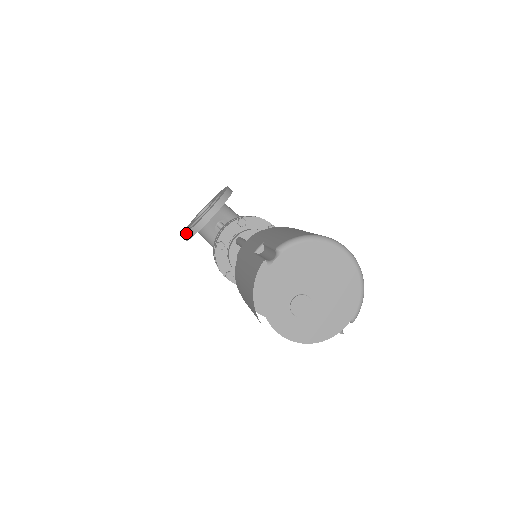
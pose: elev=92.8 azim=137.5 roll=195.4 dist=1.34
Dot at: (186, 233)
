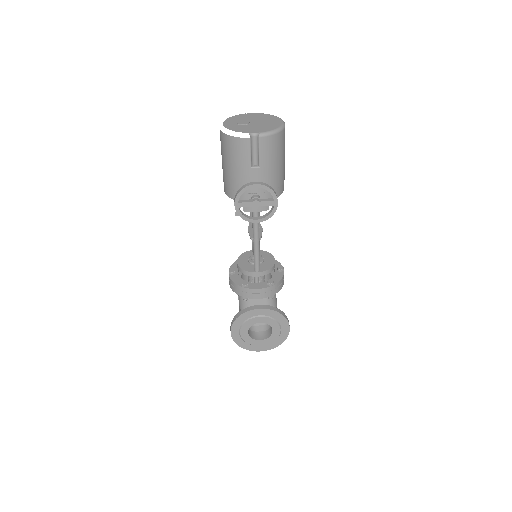
Dot at: occluded
